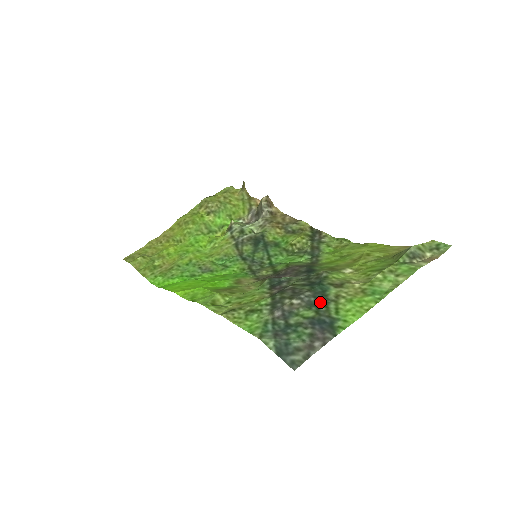
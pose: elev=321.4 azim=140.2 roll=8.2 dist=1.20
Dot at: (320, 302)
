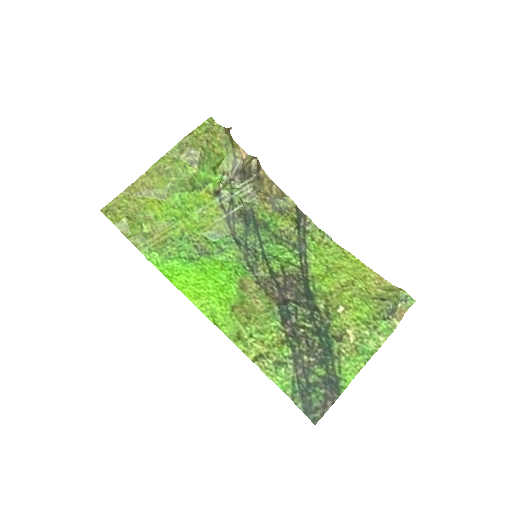
Dot at: (328, 359)
